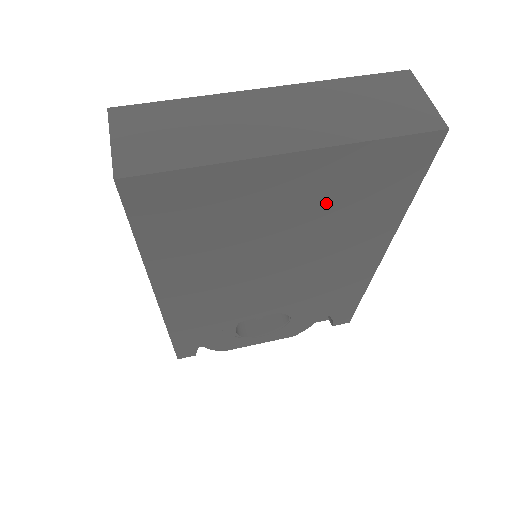
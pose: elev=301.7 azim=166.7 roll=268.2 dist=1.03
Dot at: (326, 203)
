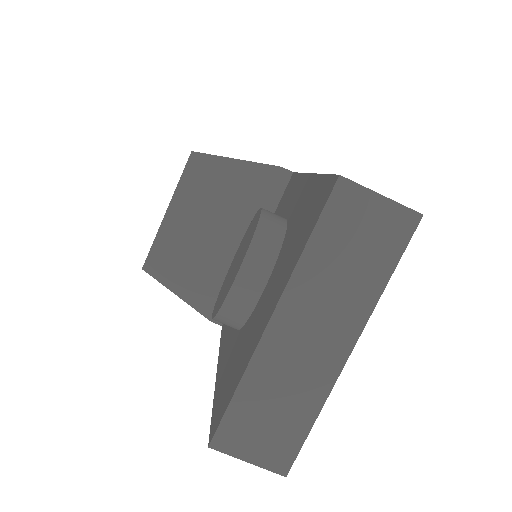
Dot at: occluded
